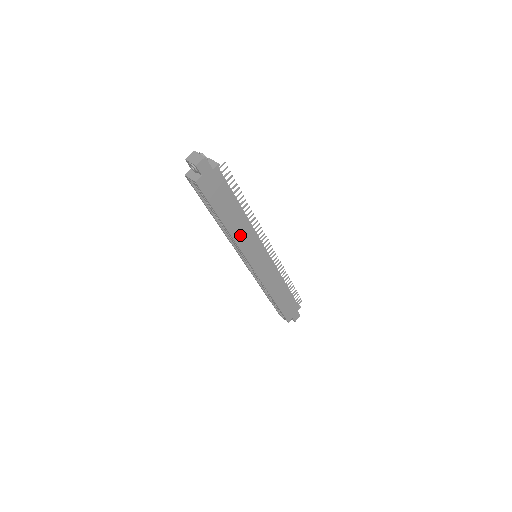
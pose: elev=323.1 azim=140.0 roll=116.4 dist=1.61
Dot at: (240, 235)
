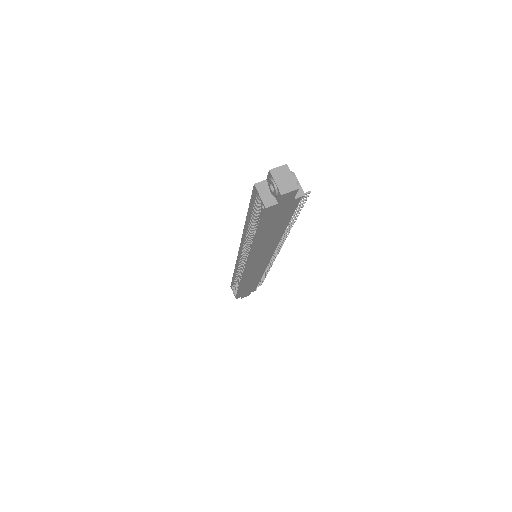
Dot at: (261, 248)
